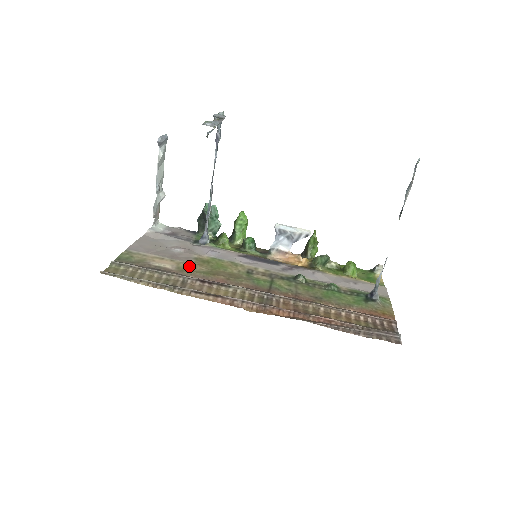
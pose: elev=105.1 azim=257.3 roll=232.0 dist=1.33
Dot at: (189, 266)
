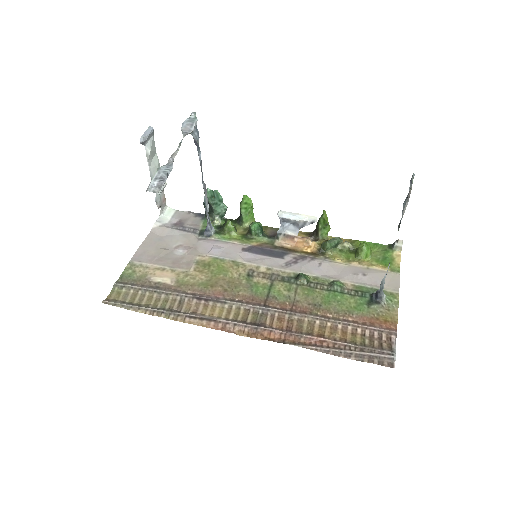
Dot at: (188, 277)
